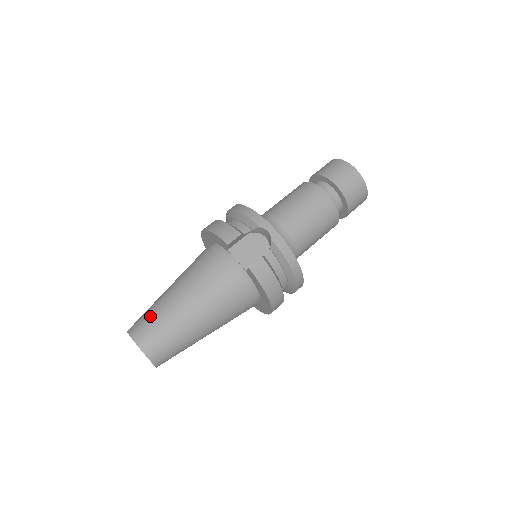
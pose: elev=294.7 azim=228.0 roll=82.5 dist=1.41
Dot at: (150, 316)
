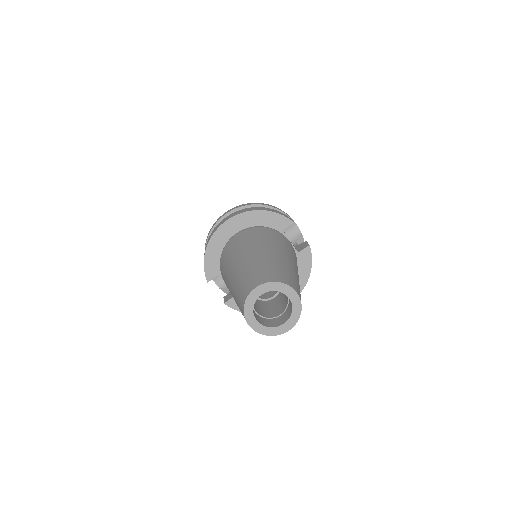
Dot at: (280, 268)
